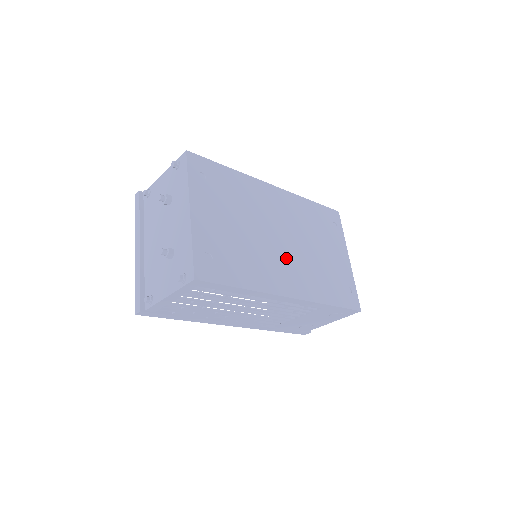
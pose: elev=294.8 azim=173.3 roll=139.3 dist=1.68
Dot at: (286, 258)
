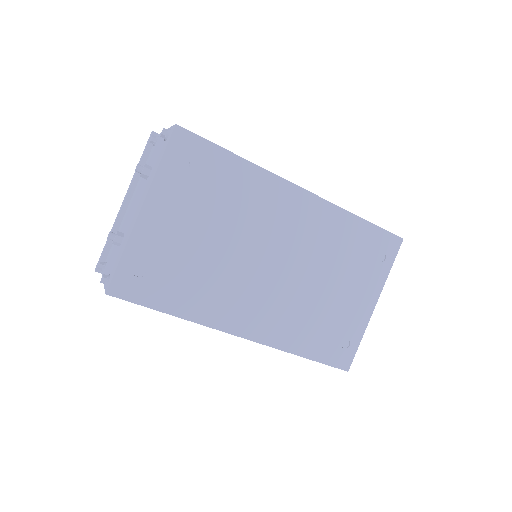
Dot at: (264, 289)
